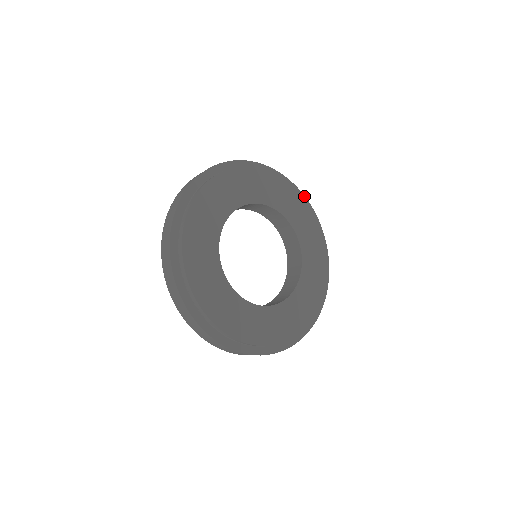
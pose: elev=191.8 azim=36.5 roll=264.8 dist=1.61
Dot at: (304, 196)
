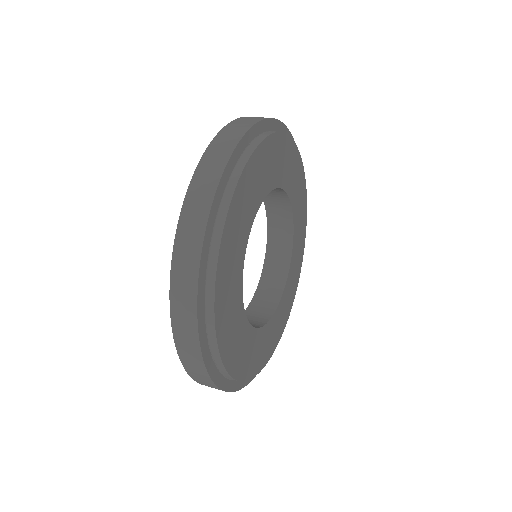
Dot at: (292, 137)
